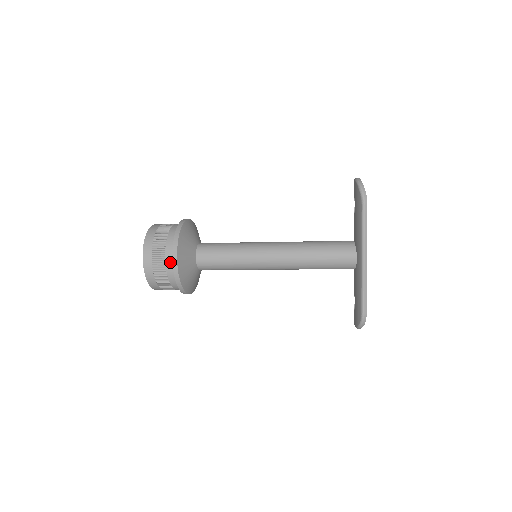
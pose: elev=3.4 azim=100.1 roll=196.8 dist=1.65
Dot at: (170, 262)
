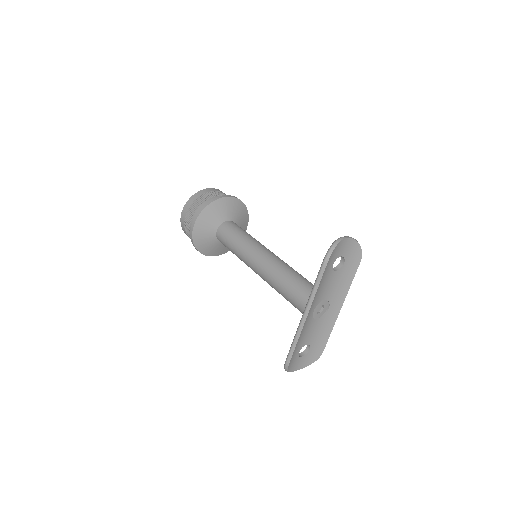
Dot at: occluded
